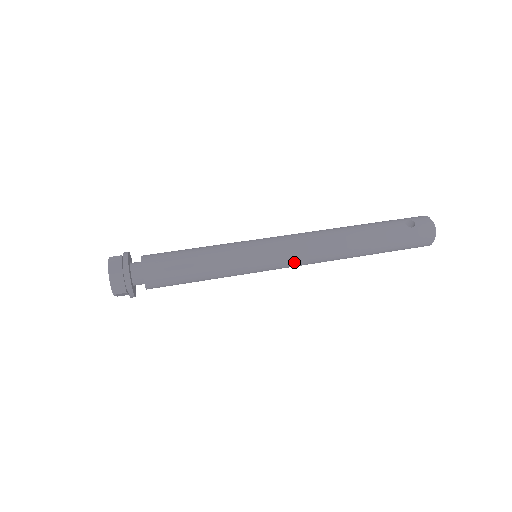
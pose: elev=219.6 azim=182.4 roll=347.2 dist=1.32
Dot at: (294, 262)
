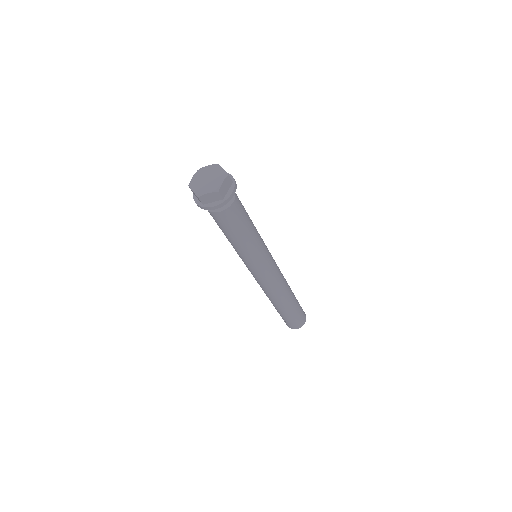
Dot at: (273, 278)
